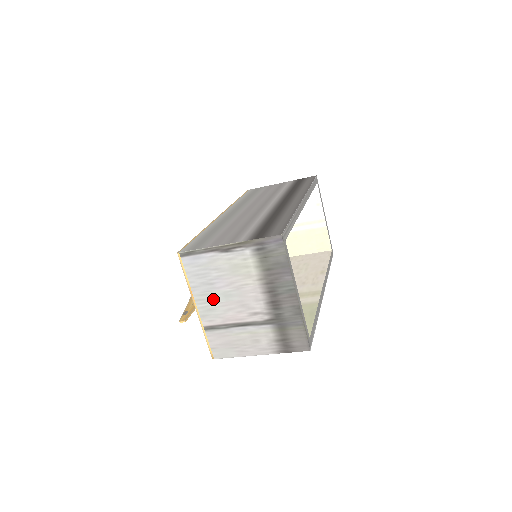
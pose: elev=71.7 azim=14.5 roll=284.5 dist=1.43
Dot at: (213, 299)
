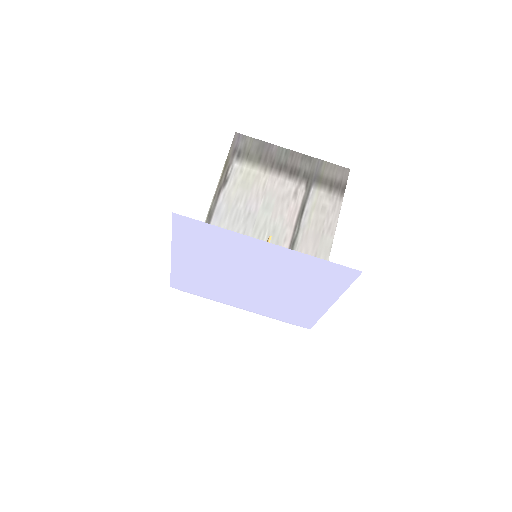
Dot at: (264, 222)
